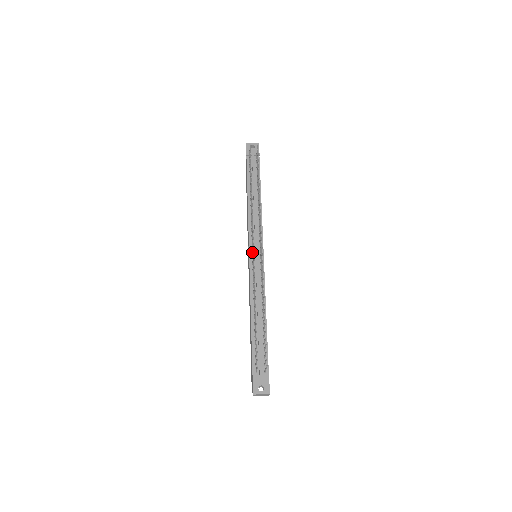
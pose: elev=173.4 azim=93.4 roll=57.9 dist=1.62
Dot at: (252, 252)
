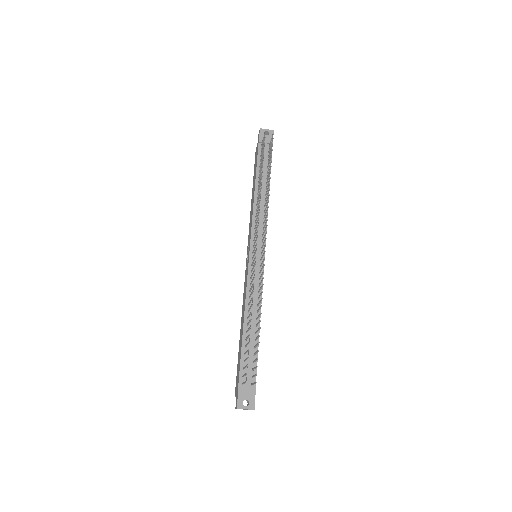
Dot at: (253, 252)
